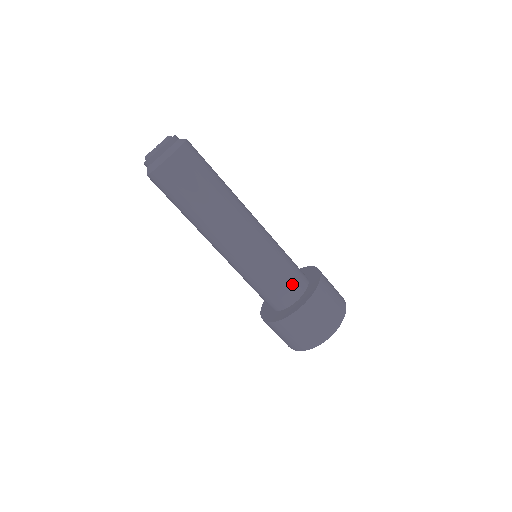
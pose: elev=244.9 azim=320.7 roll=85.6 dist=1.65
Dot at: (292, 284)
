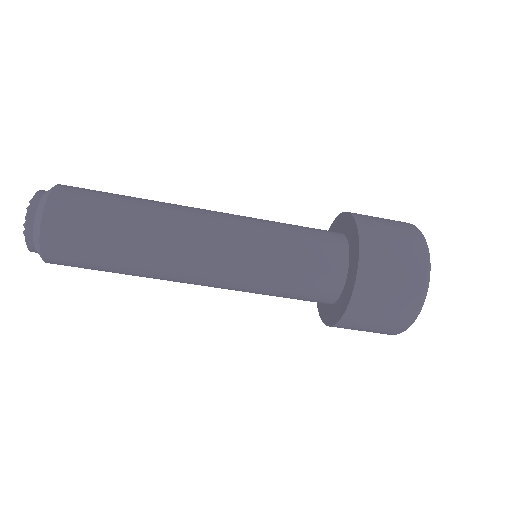
Dot at: (315, 292)
